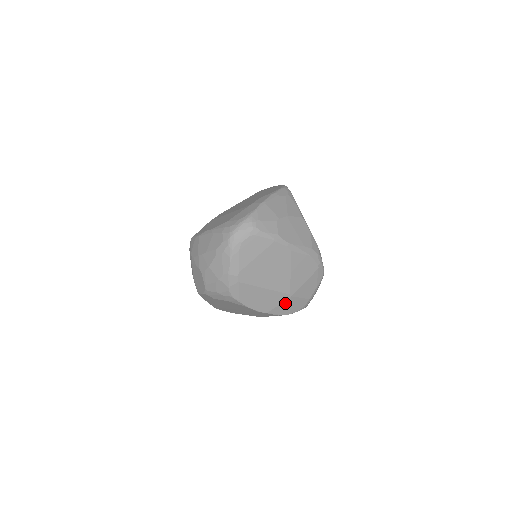
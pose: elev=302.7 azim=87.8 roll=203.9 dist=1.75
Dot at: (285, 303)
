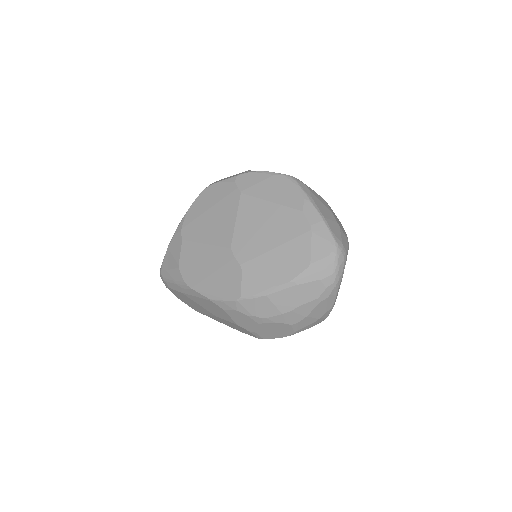
Dot at: occluded
